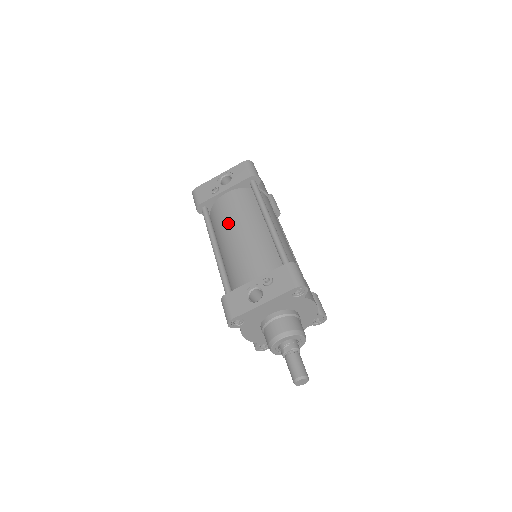
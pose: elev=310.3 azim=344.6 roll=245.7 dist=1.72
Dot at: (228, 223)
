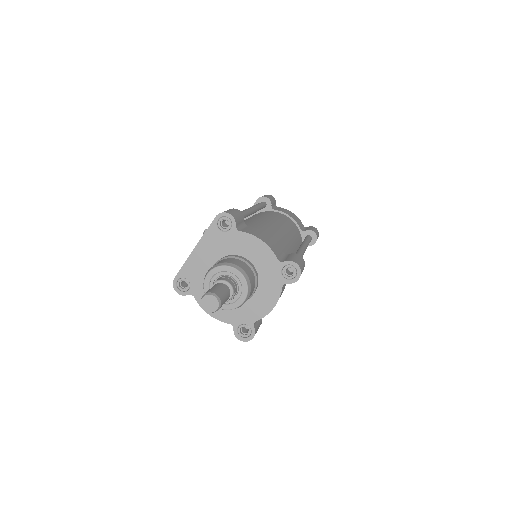
Dot at: occluded
